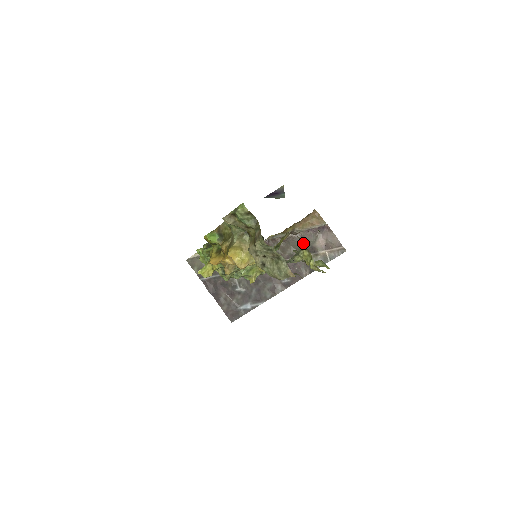
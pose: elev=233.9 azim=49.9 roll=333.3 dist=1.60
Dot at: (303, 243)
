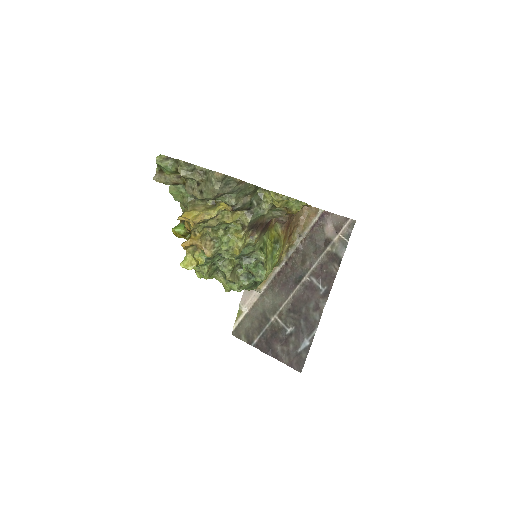
Dot at: (315, 242)
